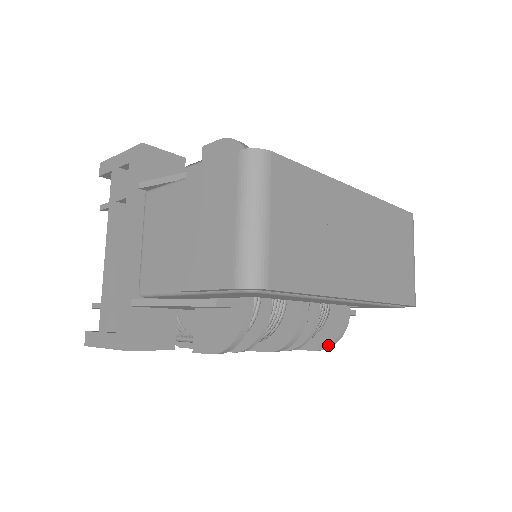
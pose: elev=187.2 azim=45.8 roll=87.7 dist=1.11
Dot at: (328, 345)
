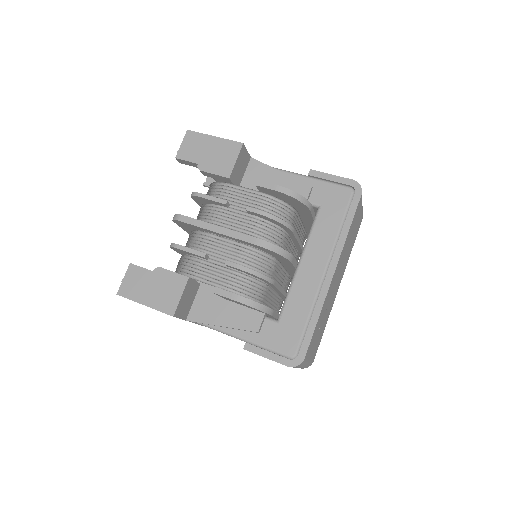
Dot at: occluded
